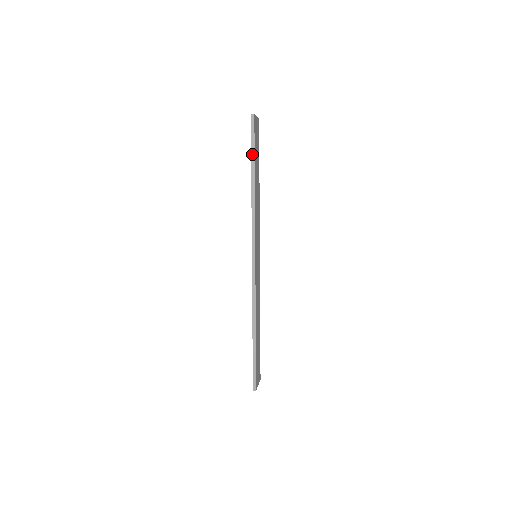
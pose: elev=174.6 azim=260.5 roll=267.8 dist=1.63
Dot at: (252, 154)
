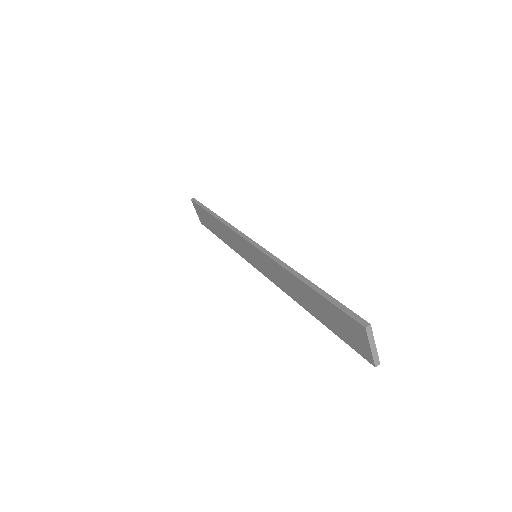
Dot at: (335, 333)
